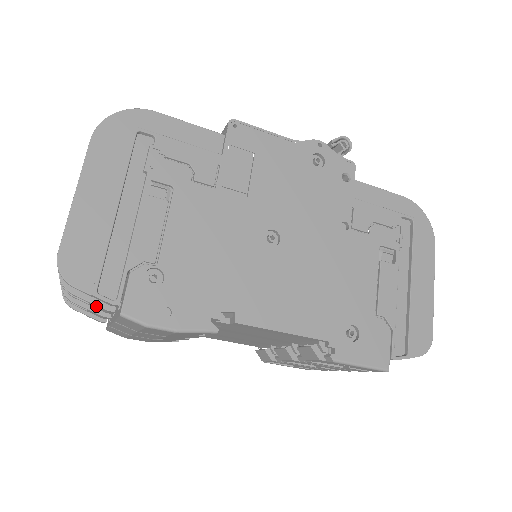
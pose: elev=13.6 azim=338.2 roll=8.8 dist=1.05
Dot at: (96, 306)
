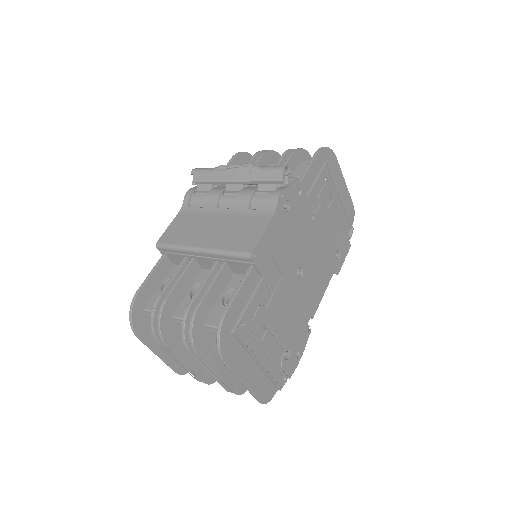
Dot at: occluded
